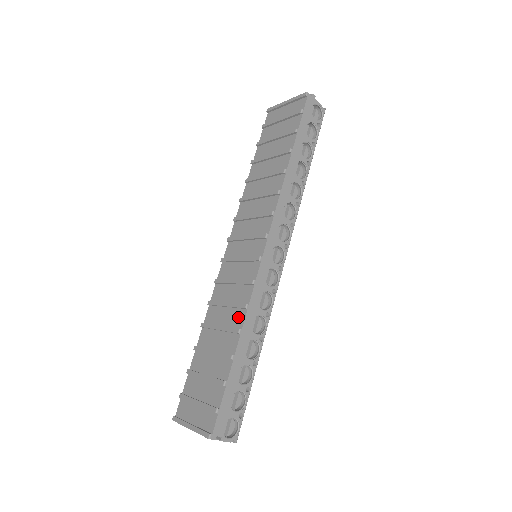
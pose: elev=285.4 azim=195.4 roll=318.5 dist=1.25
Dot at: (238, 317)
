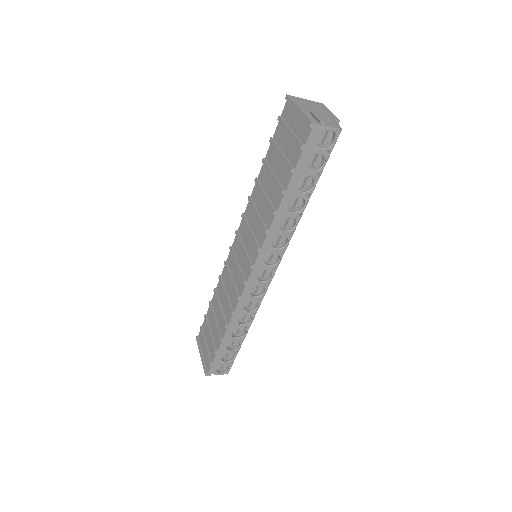
Dot at: (228, 313)
